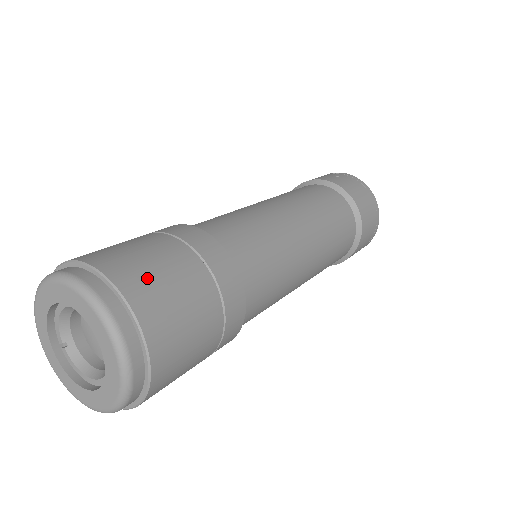
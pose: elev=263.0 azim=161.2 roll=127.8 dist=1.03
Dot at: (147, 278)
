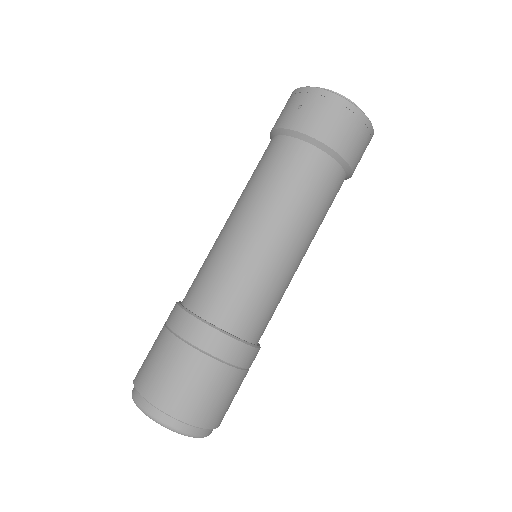
Dot at: (171, 390)
